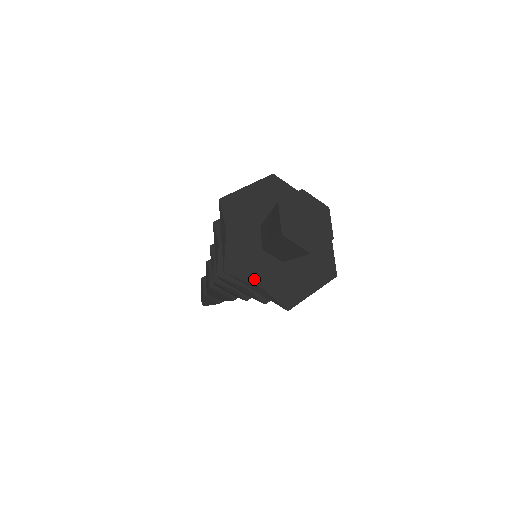
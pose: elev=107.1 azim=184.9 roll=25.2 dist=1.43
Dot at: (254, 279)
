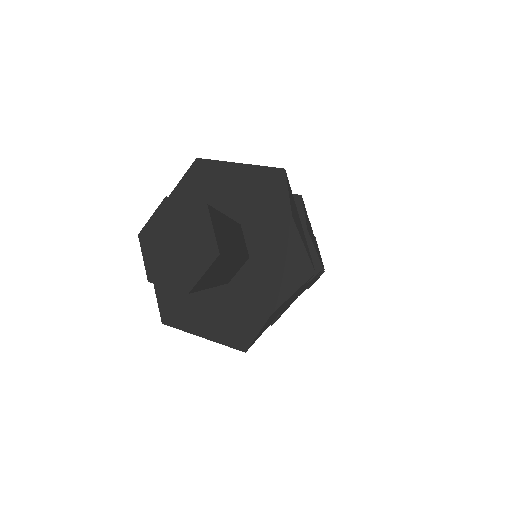
Dot at: occluded
